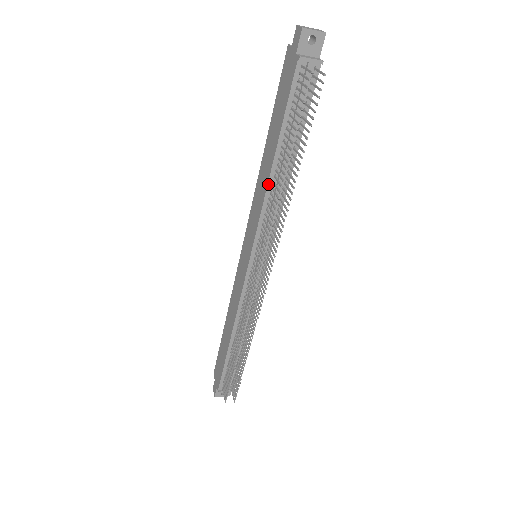
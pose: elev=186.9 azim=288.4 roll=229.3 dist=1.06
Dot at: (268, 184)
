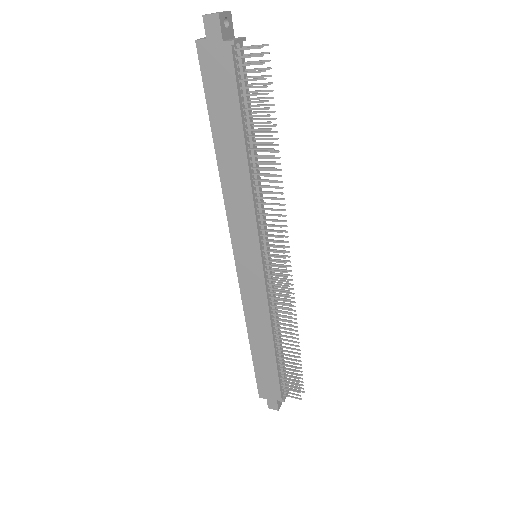
Dot at: (250, 179)
